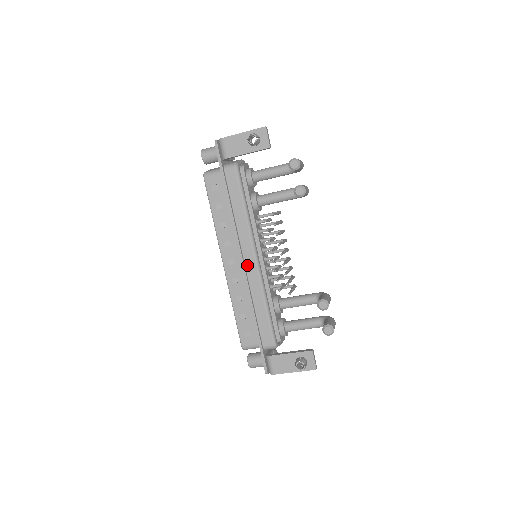
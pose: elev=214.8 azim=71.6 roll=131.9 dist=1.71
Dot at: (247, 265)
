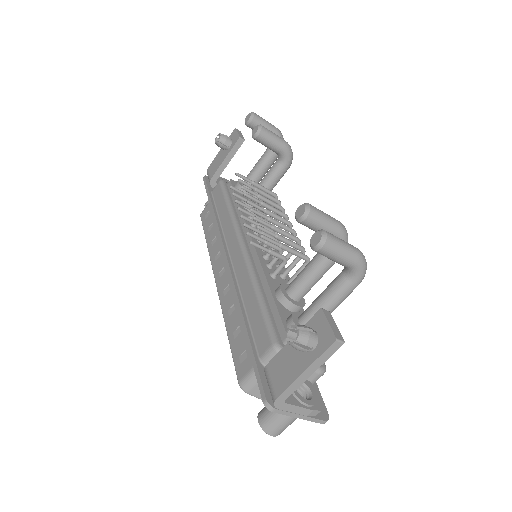
Dot at: (233, 259)
